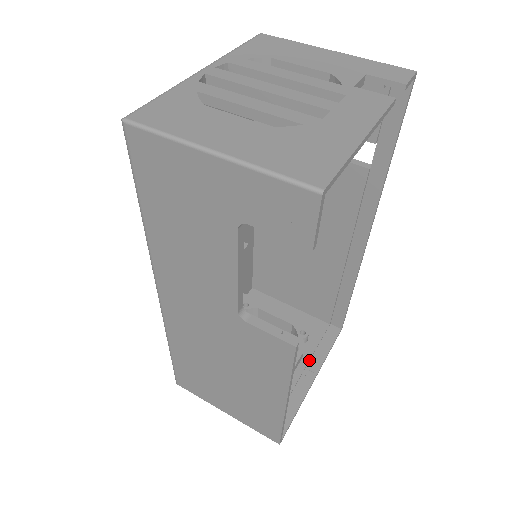
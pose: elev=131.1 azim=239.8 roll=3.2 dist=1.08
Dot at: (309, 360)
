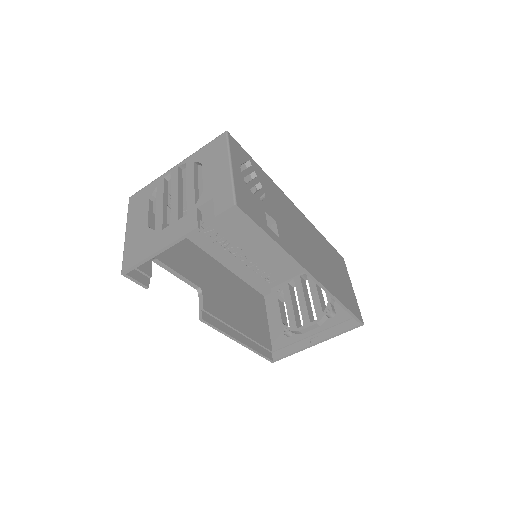
Dot at: (322, 330)
